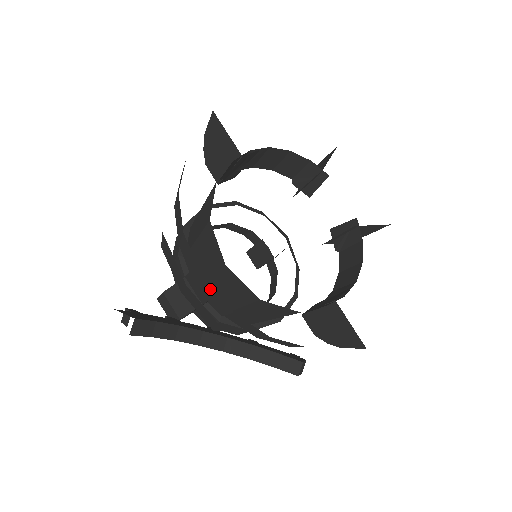
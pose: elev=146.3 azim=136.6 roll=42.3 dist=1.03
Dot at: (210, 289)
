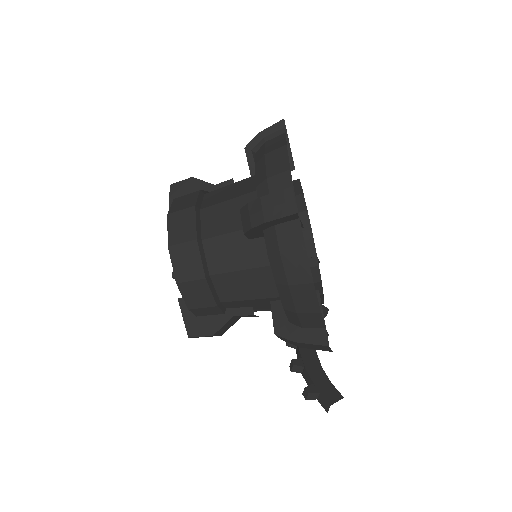
Dot at: occluded
